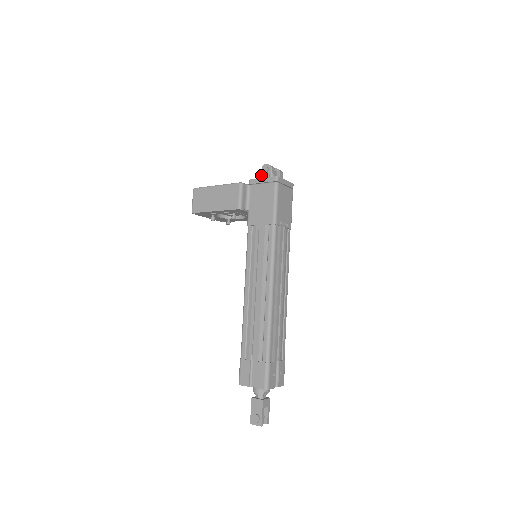
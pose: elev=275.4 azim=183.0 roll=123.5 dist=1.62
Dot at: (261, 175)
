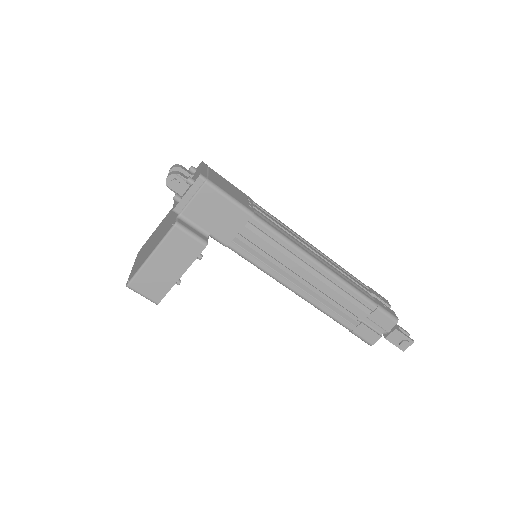
Dot at: (176, 193)
